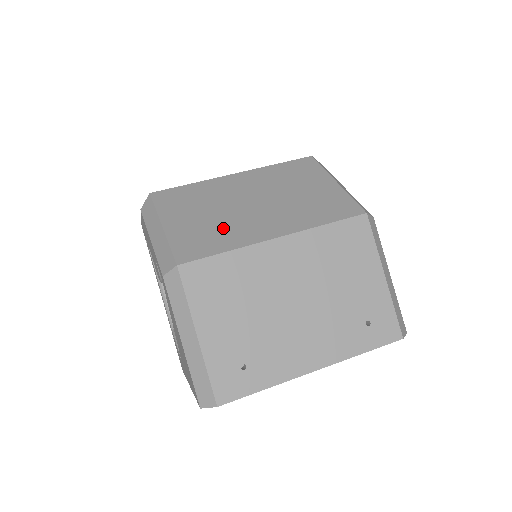
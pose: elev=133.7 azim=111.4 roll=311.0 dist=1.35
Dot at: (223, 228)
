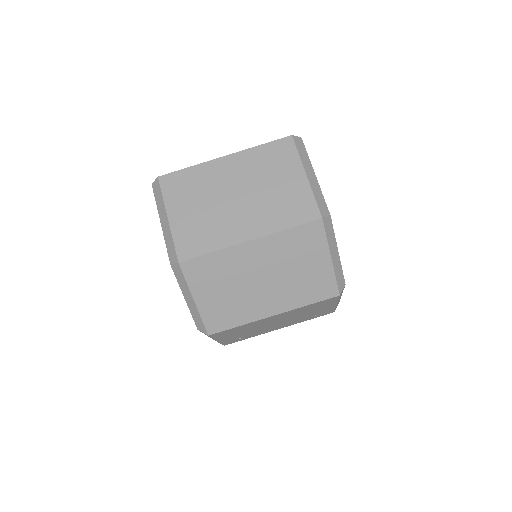
Dot at: (238, 306)
